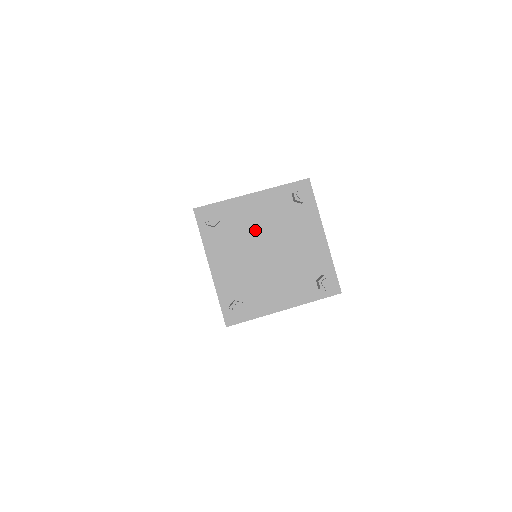
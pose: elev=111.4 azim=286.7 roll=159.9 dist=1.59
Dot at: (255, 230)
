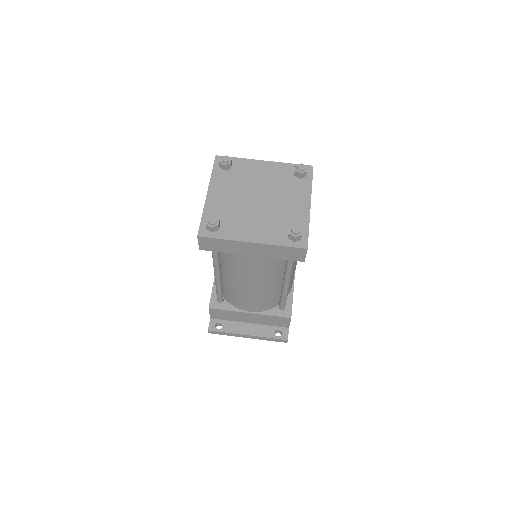
Dot at: (255, 182)
